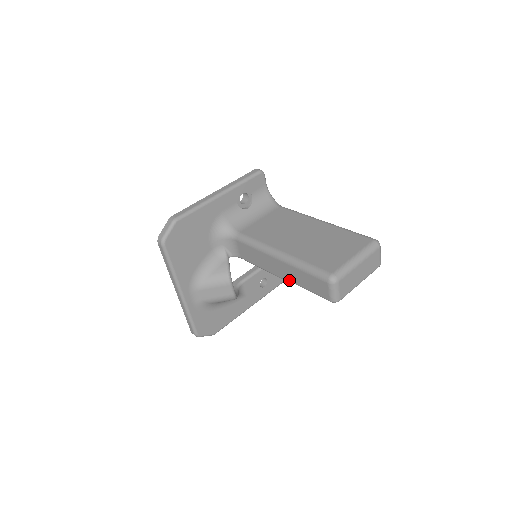
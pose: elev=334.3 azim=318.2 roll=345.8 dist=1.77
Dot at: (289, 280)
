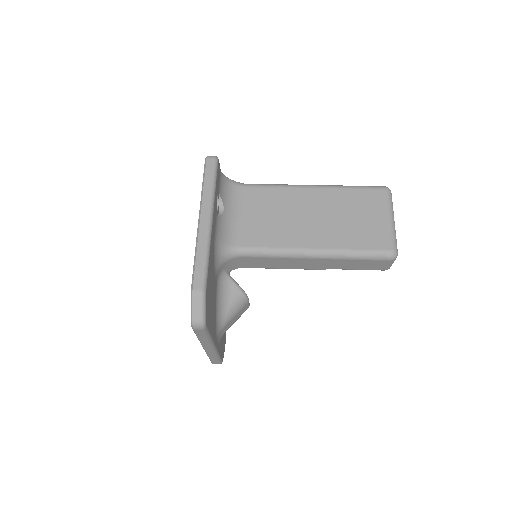
Dot at: occluded
